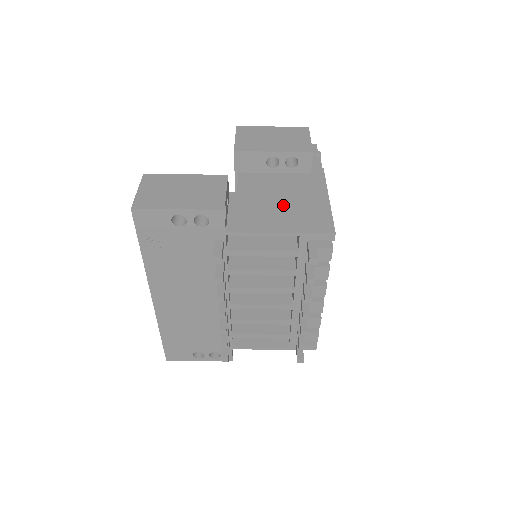
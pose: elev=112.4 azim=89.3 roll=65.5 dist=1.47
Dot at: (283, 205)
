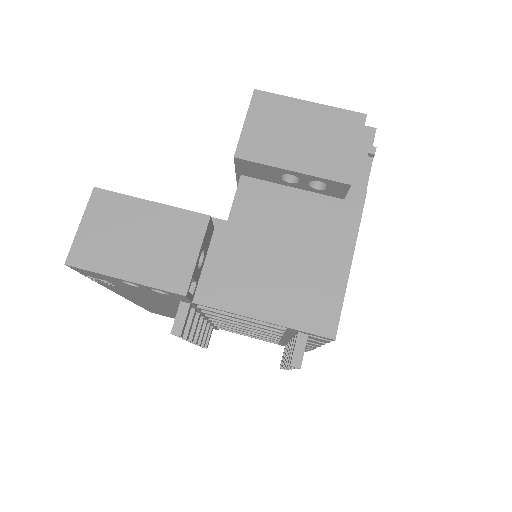
Dot at: (283, 264)
